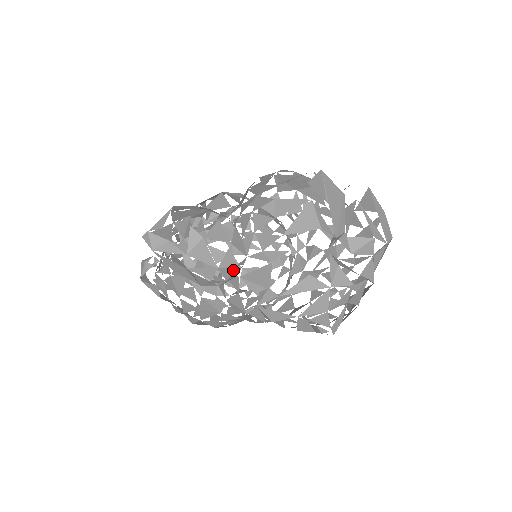
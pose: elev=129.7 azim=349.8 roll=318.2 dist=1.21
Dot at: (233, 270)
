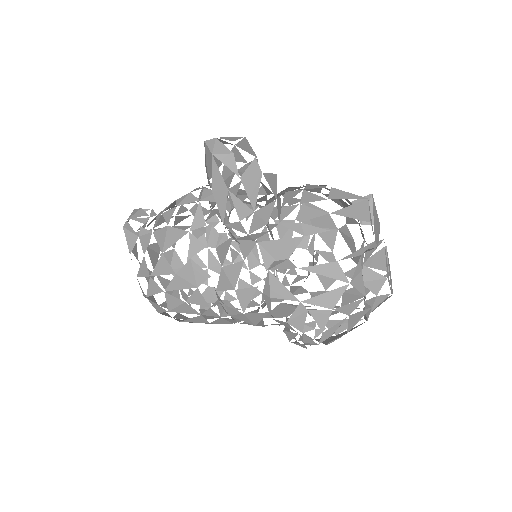
Dot at: occluded
